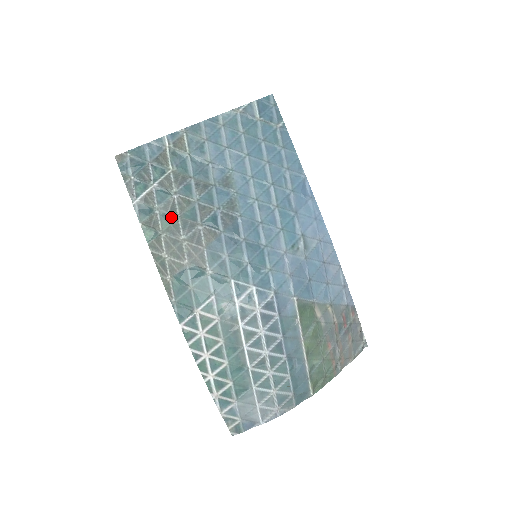
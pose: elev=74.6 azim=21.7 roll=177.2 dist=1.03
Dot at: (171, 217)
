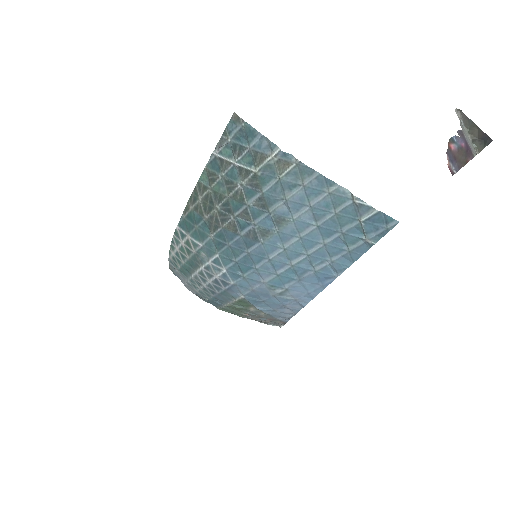
Dot at: (224, 190)
